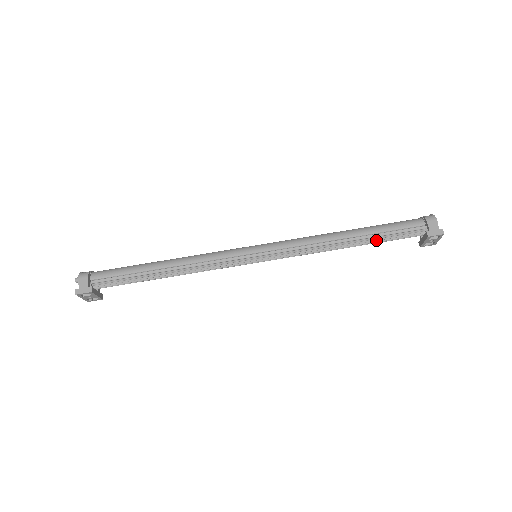
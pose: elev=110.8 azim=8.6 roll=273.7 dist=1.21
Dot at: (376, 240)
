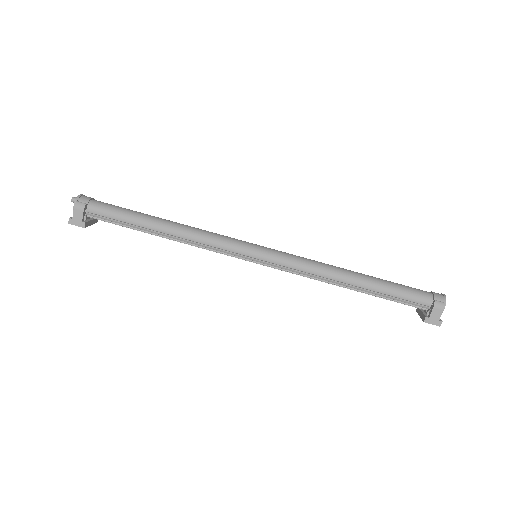
Dot at: (376, 296)
